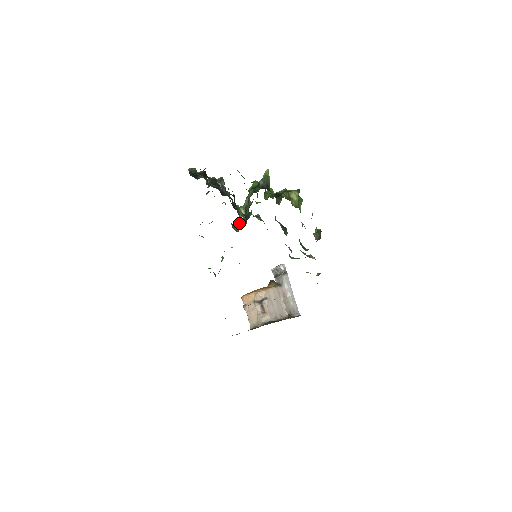
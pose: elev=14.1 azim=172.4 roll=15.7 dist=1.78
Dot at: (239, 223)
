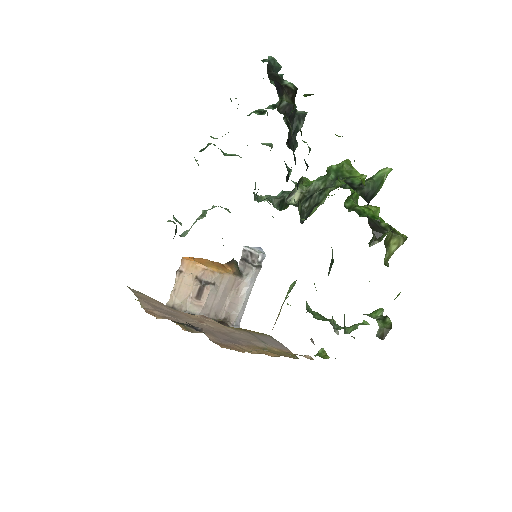
Dot at: (272, 198)
